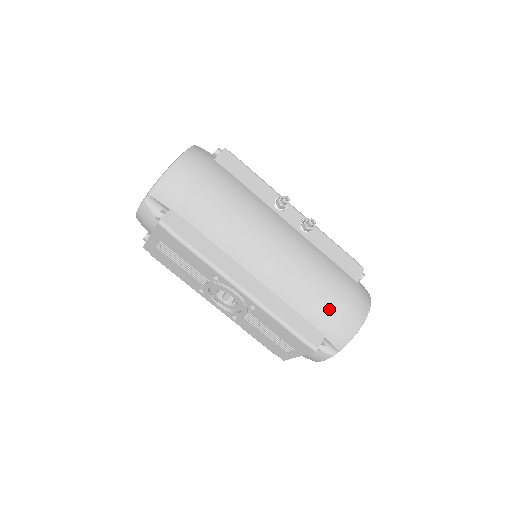
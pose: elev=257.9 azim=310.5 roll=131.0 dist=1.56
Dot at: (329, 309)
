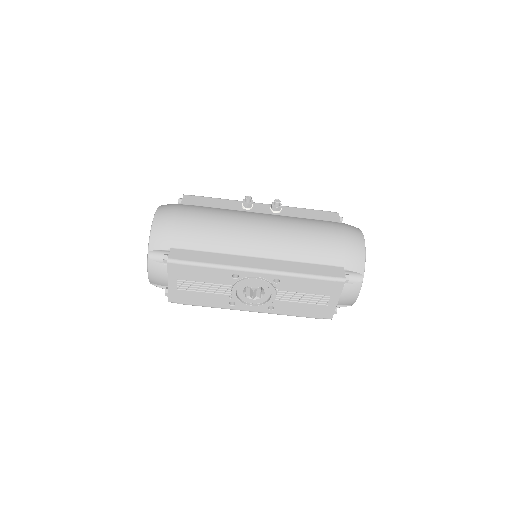
Dot at: (332, 247)
